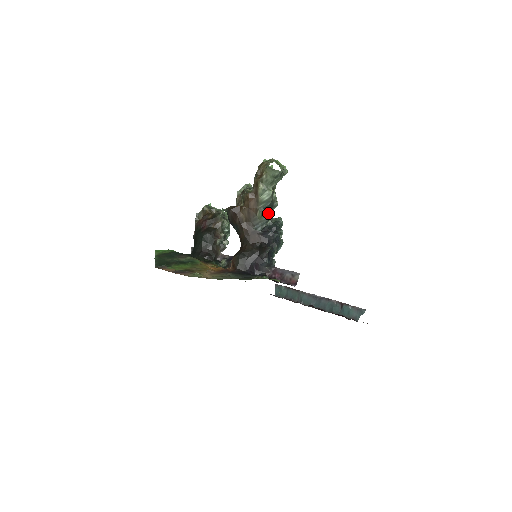
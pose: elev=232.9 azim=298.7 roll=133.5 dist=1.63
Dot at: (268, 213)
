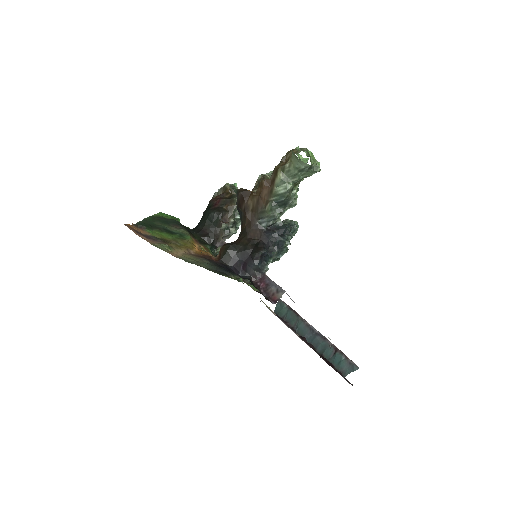
Dot at: (279, 210)
